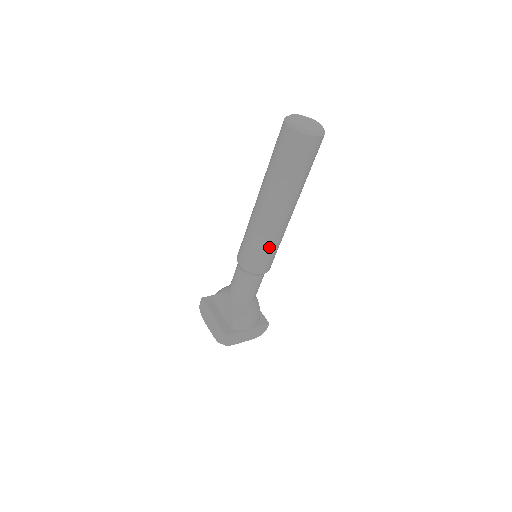
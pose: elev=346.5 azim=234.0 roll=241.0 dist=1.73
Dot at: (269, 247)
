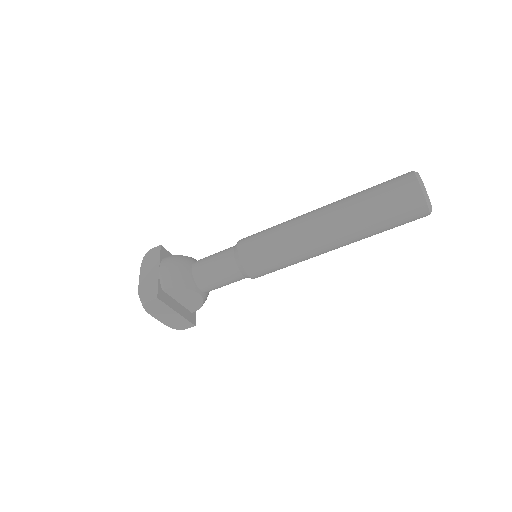
Dot at: occluded
